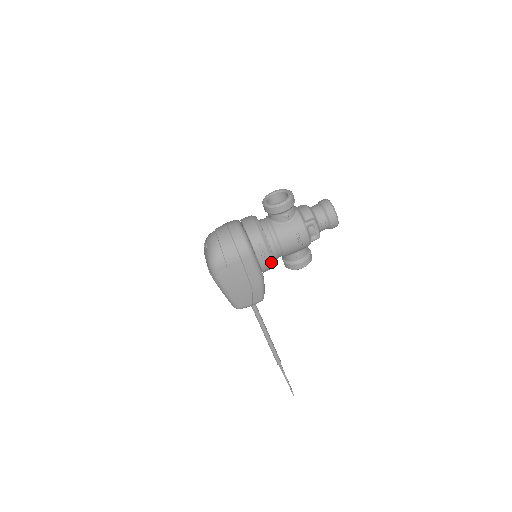
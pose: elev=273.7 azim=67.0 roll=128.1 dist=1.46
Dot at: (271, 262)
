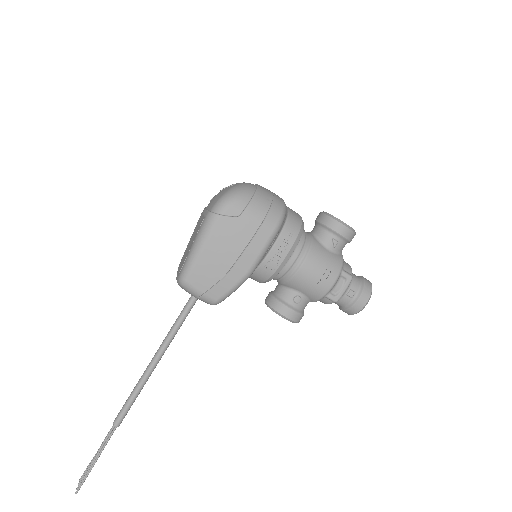
Dot at: (278, 266)
